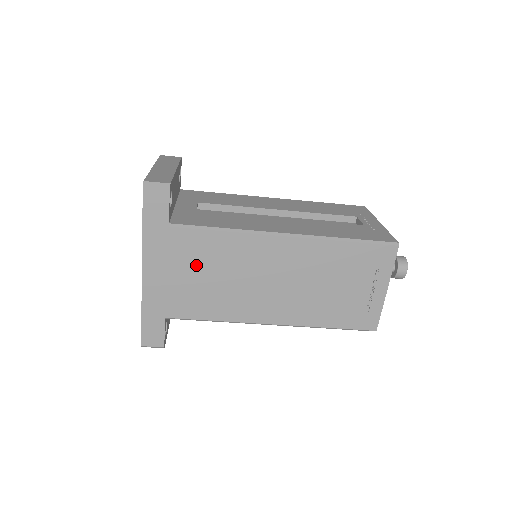
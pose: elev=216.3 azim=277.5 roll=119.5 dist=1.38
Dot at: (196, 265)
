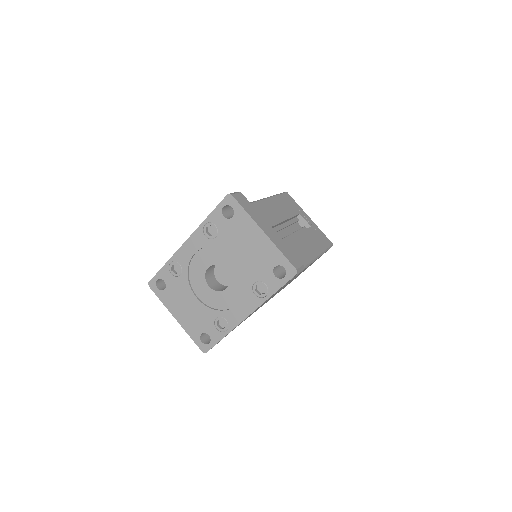
Dot at: occluded
